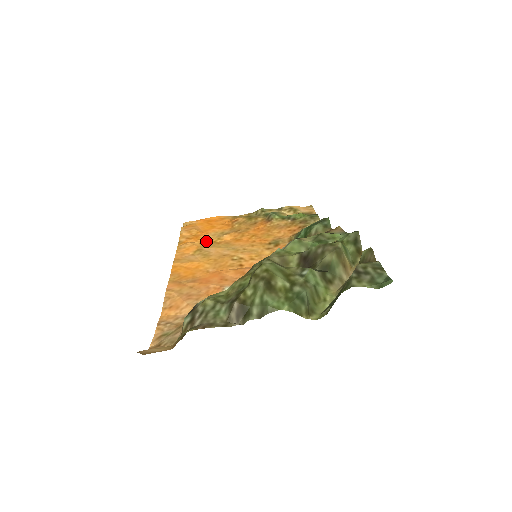
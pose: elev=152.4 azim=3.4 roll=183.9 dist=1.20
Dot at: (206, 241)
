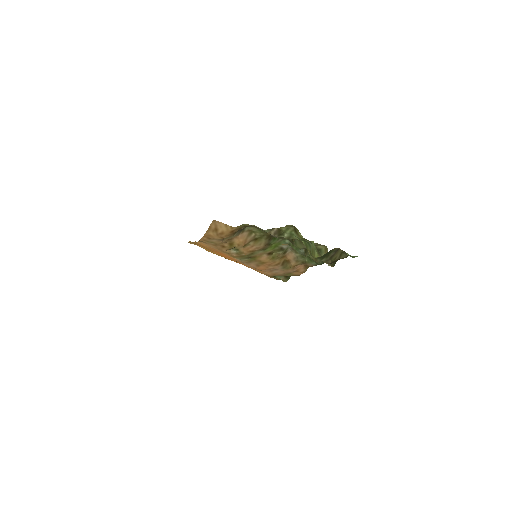
Dot at: occluded
